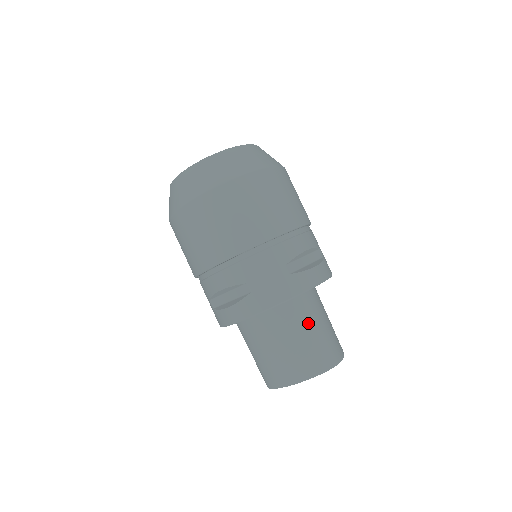
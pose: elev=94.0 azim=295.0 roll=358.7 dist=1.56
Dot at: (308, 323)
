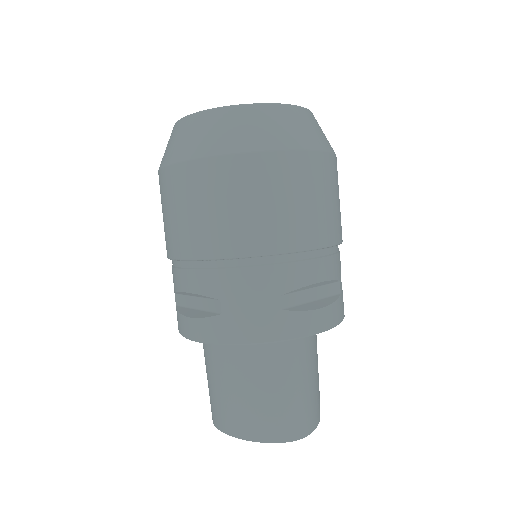
Dot at: (285, 375)
